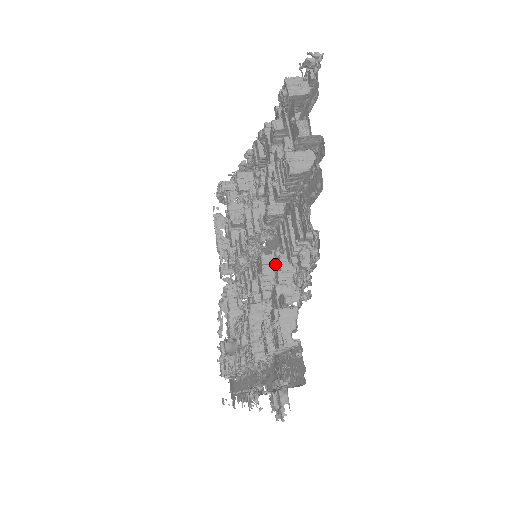
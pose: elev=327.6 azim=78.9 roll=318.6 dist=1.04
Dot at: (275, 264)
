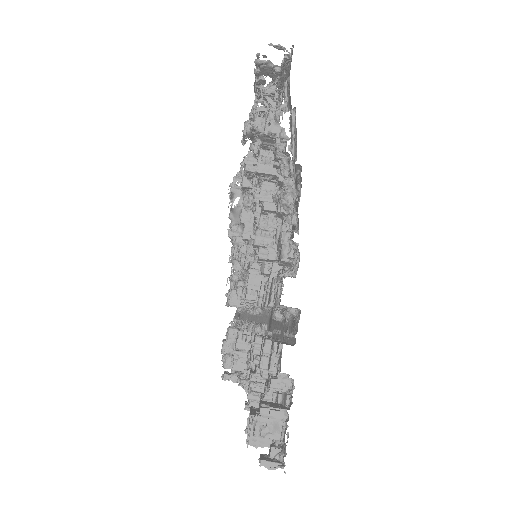
Dot at: occluded
